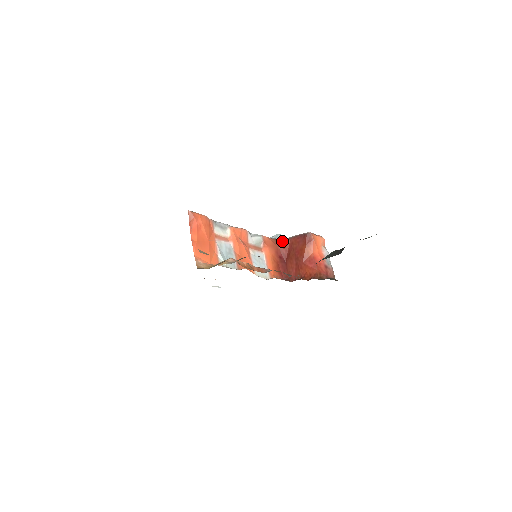
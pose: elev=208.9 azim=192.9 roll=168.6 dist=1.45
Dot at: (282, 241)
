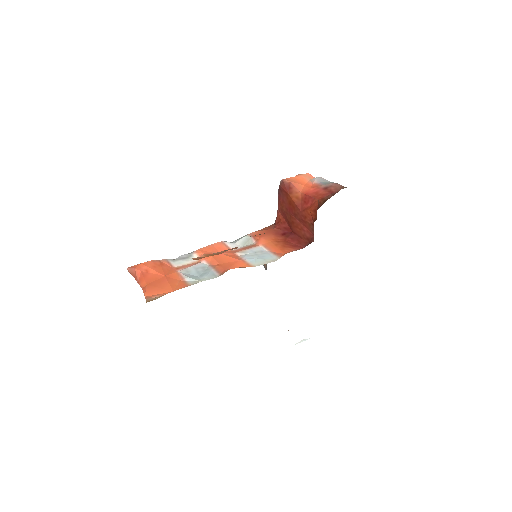
Dot at: (275, 221)
